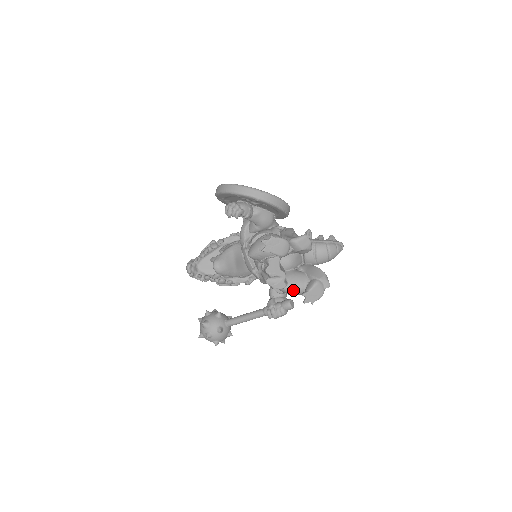
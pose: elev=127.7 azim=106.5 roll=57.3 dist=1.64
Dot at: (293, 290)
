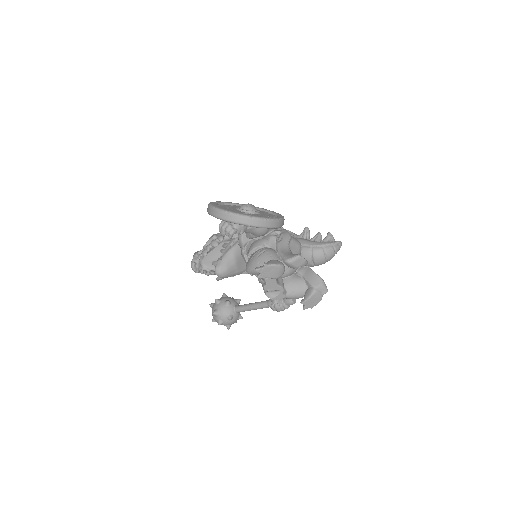
Dot at: (292, 297)
